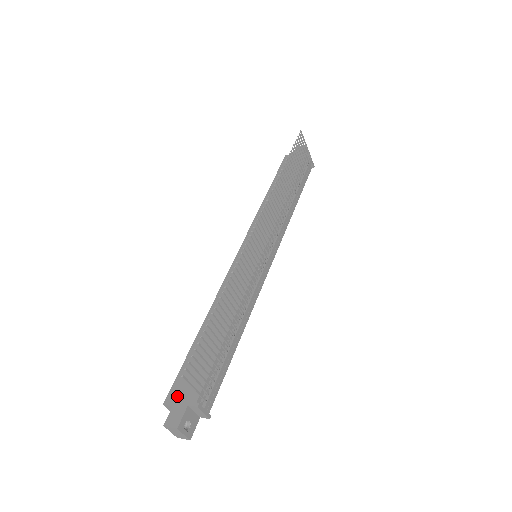
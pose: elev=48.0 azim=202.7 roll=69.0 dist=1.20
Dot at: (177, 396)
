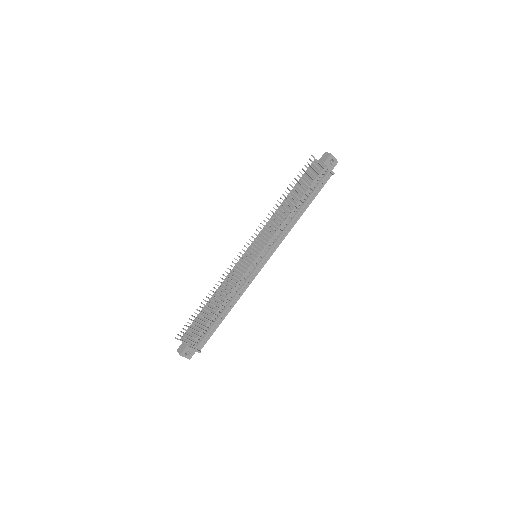
Dot at: (186, 337)
